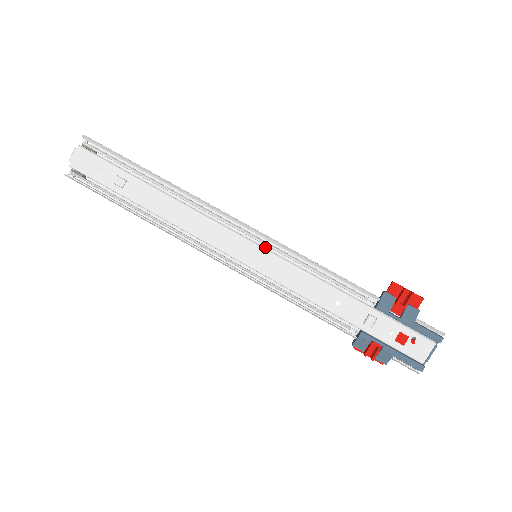
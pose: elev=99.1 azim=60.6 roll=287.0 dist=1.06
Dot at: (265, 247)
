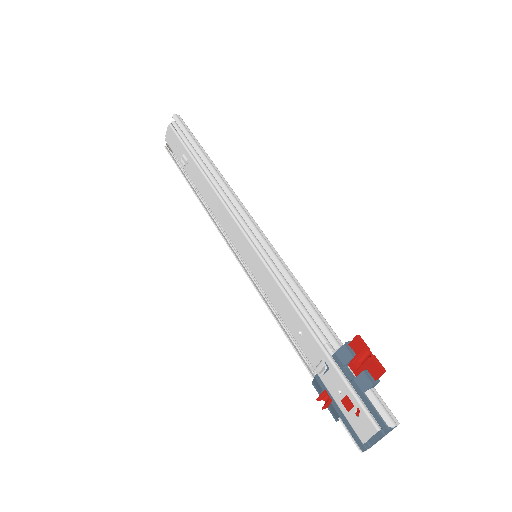
Dot at: occluded
